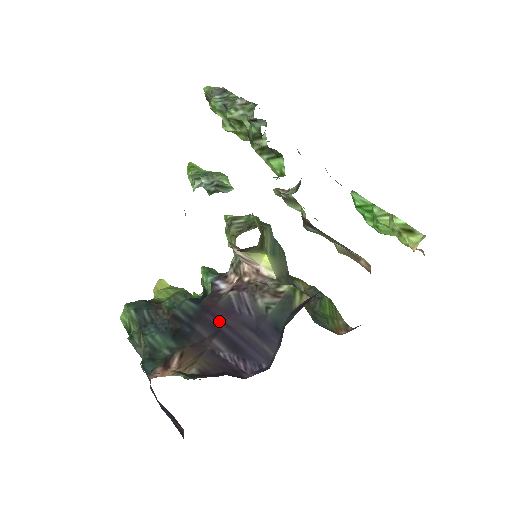
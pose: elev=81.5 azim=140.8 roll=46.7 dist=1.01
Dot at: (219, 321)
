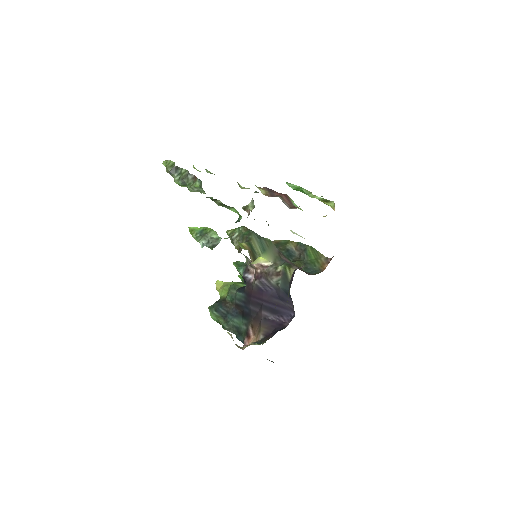
Dot at: (259, 300)
